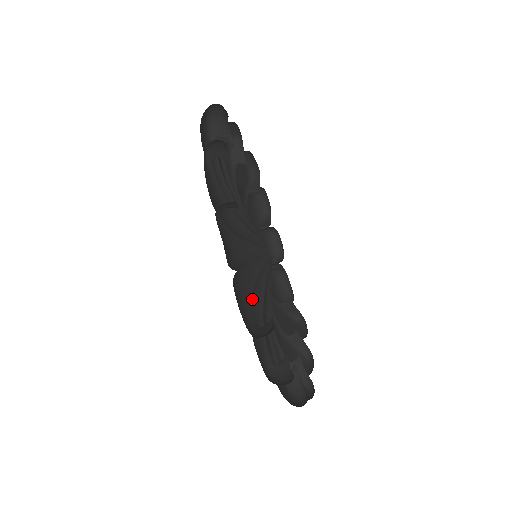
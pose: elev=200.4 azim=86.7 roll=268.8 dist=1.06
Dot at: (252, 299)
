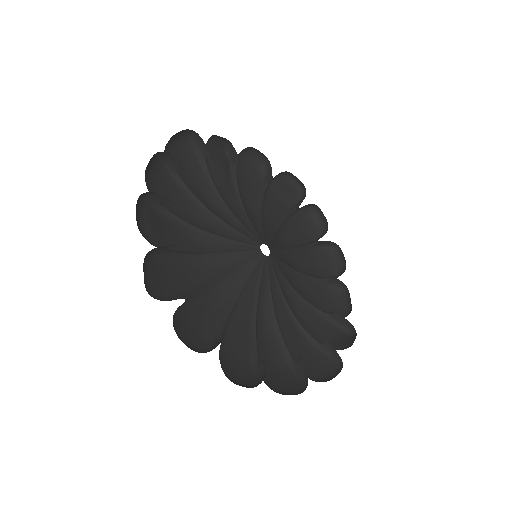
Dot at: (221, 287)
